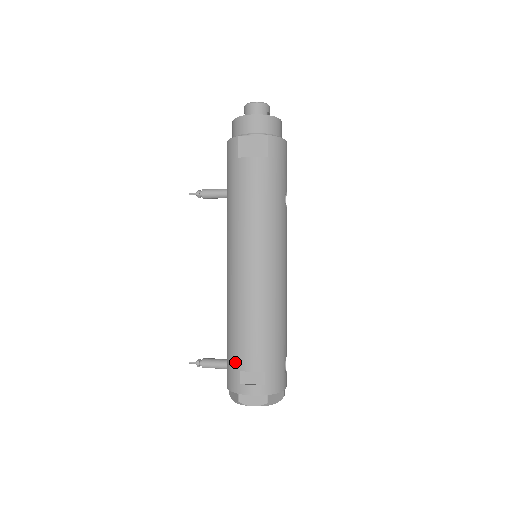
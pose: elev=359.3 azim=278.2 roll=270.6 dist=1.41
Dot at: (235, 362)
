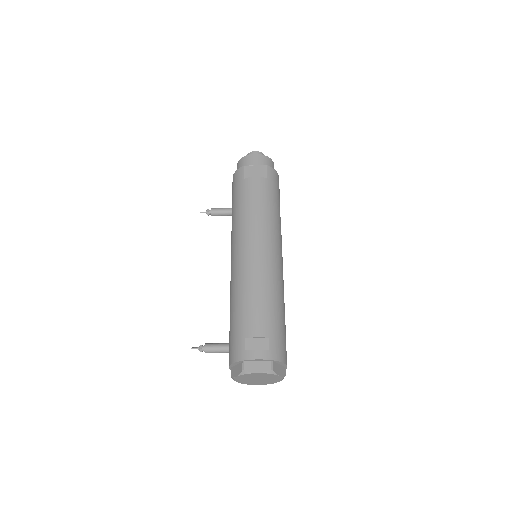
Dot at: (240, 332)
